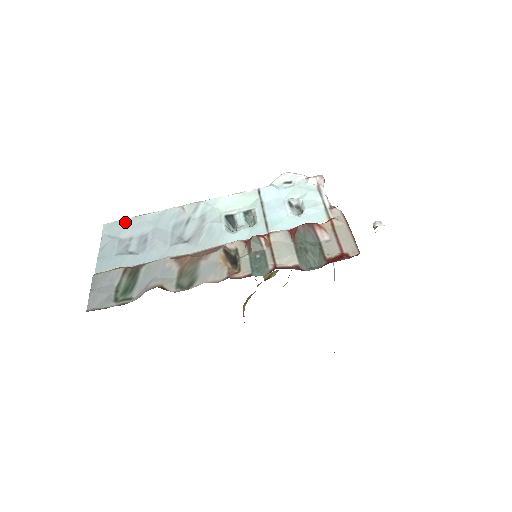
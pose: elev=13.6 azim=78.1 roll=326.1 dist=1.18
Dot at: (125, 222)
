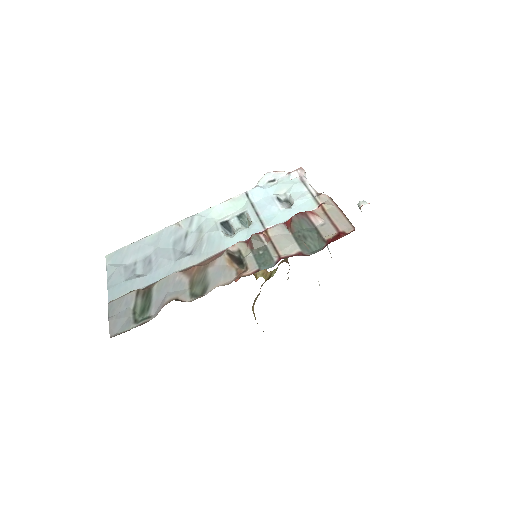
Dot at: (126, 249)
